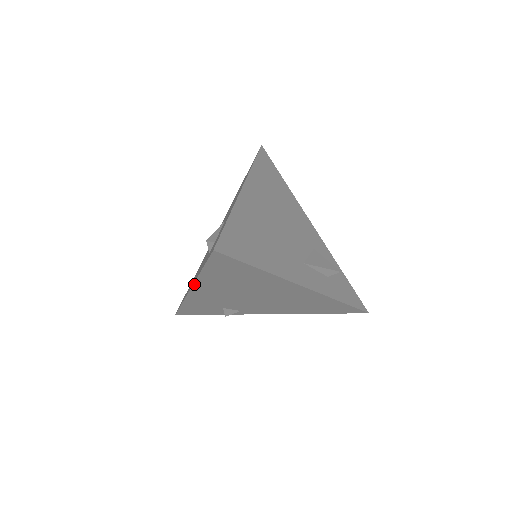
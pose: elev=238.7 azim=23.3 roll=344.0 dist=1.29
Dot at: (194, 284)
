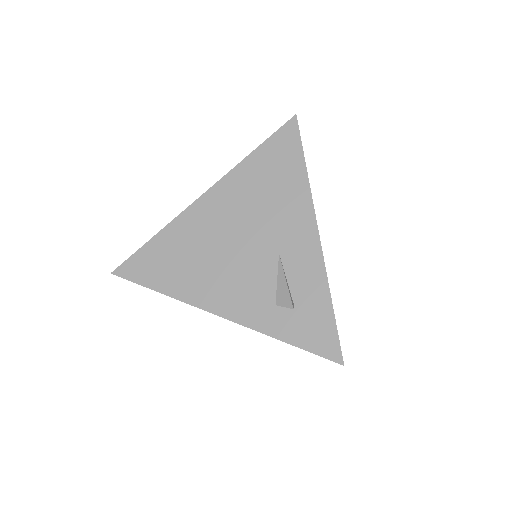
Dot at: (241, 324)
